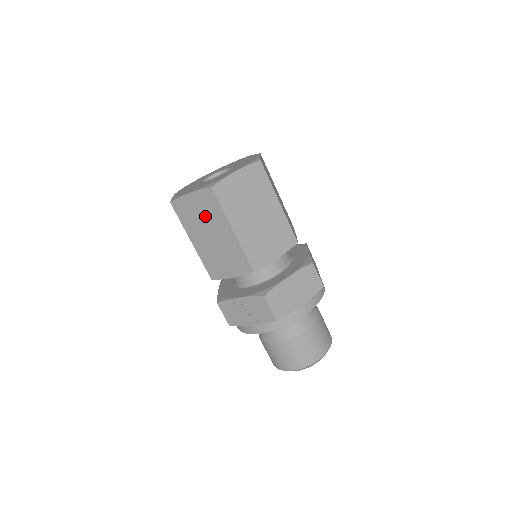
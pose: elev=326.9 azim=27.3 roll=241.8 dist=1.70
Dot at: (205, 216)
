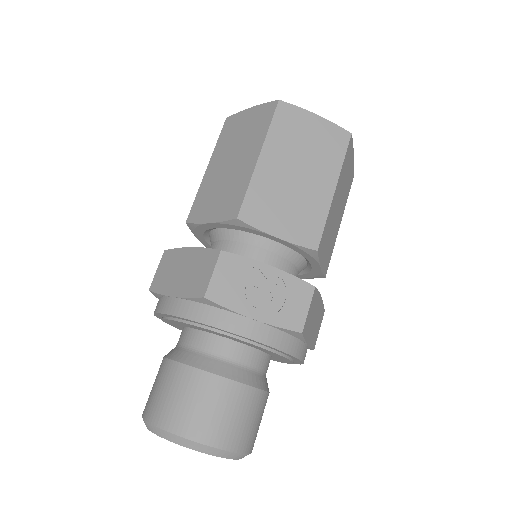
Dot at: (313, 149)
